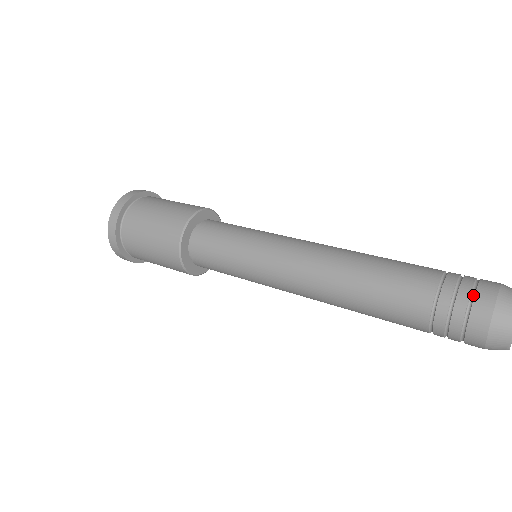
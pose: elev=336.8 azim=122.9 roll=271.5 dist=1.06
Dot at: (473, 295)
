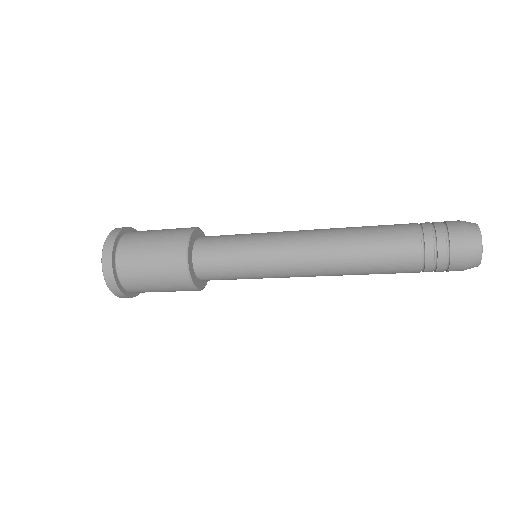
Dot at: occluded
